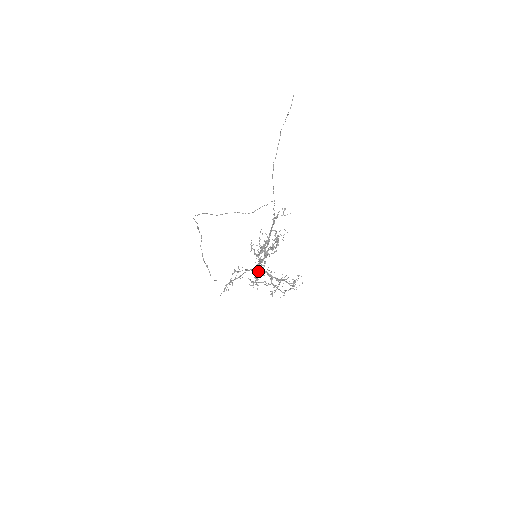
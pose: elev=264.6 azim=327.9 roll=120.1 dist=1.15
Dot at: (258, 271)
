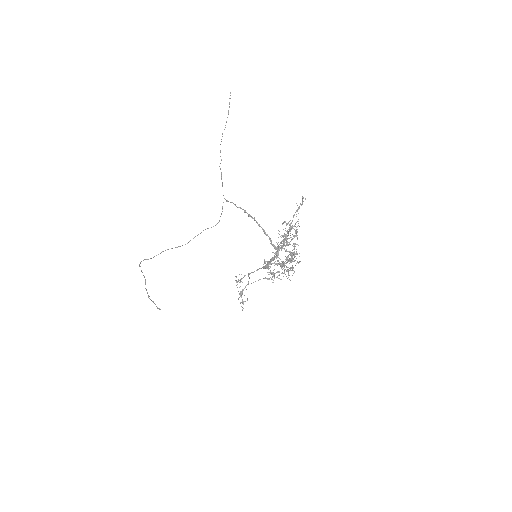
Dot at: (283, 265)
